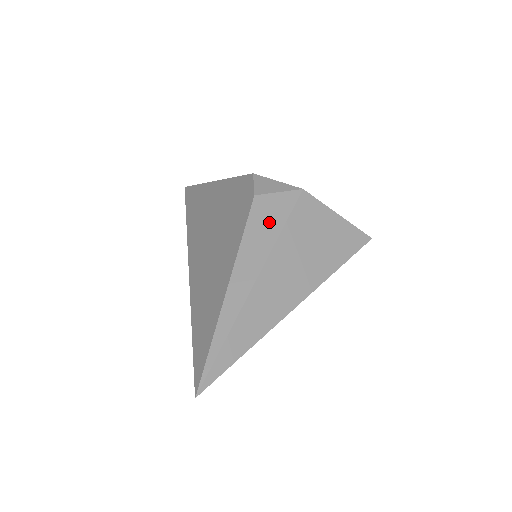
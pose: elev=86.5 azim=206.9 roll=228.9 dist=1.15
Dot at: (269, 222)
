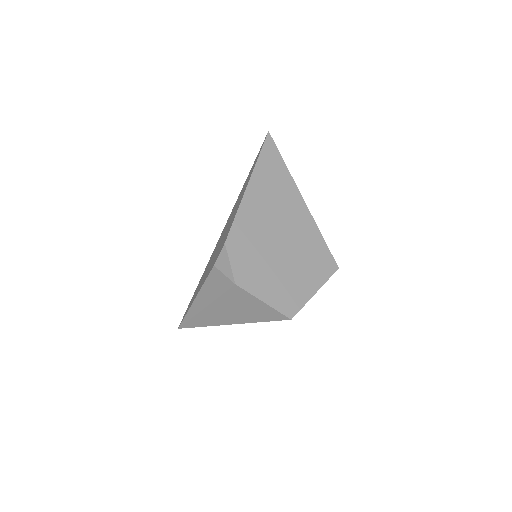
Dot at: (215, 287)
